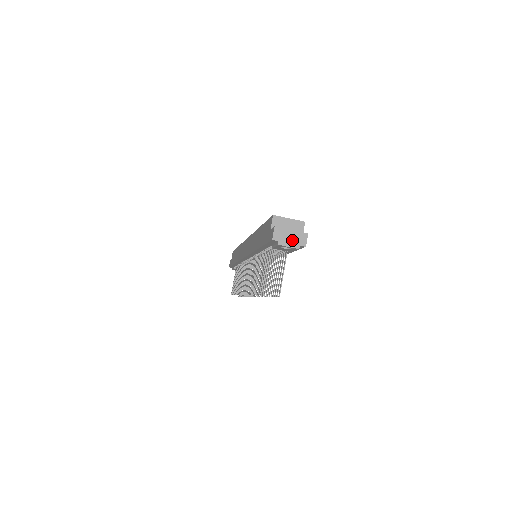
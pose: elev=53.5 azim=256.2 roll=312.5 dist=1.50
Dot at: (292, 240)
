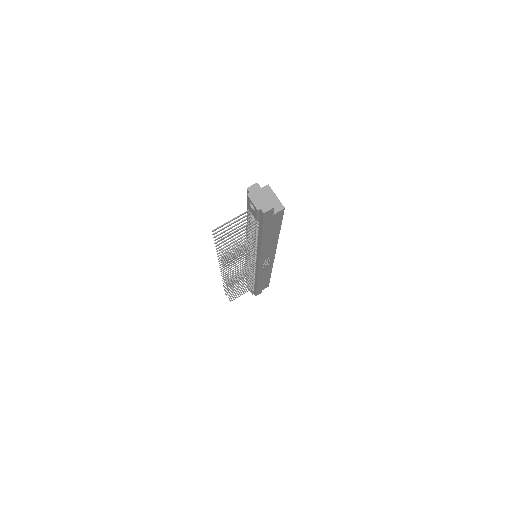
Dot at: (259, 201)
